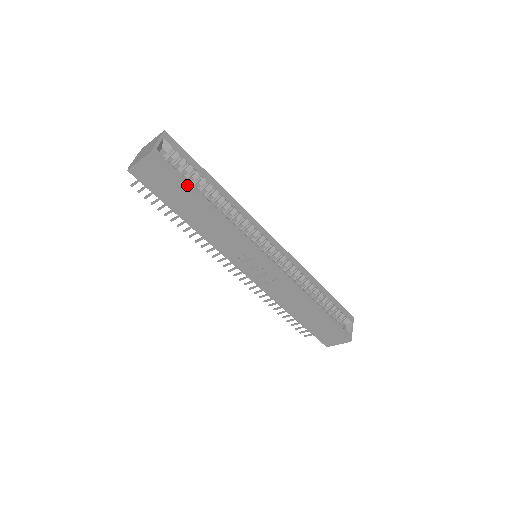
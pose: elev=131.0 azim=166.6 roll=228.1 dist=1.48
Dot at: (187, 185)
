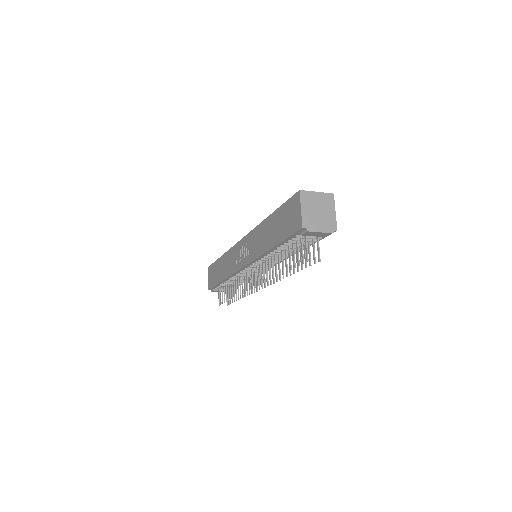
Dot at: occluded
